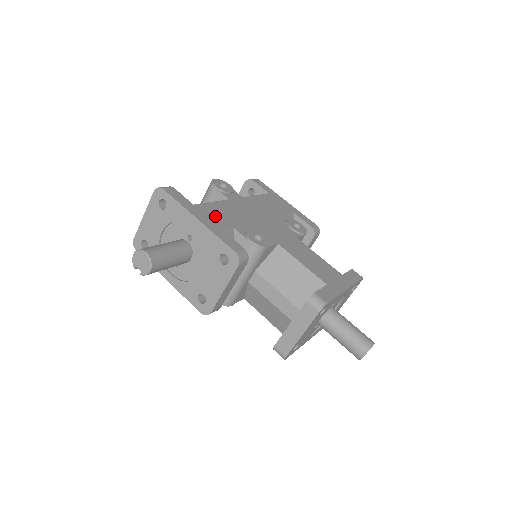
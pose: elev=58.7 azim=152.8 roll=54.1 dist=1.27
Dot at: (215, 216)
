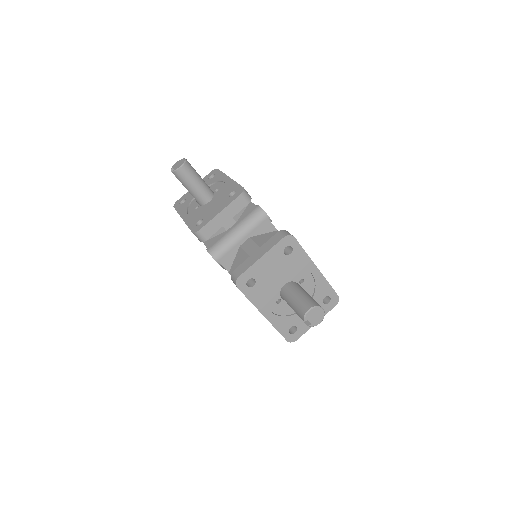
Dot at: occluded
